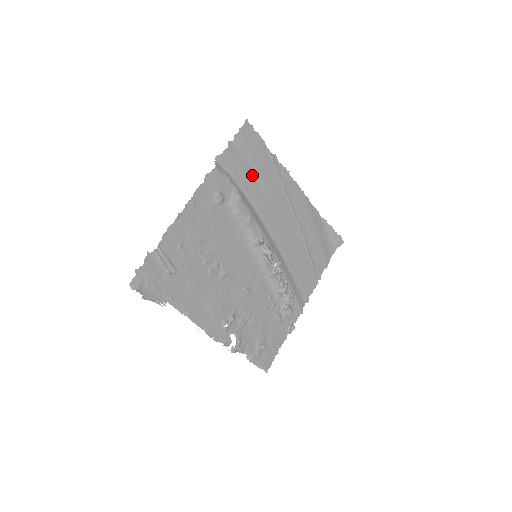
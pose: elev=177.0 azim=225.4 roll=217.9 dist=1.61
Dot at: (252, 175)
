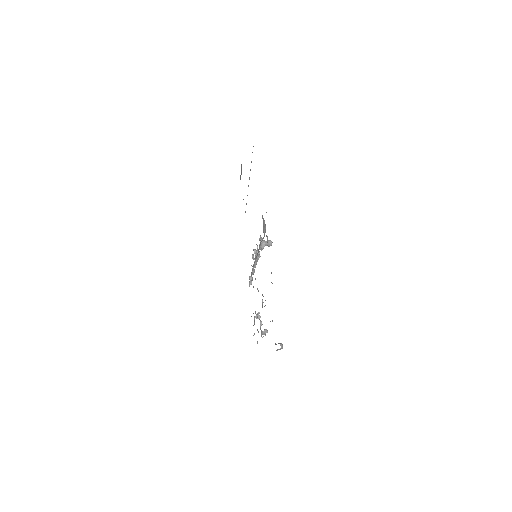
Dot at: occluded
